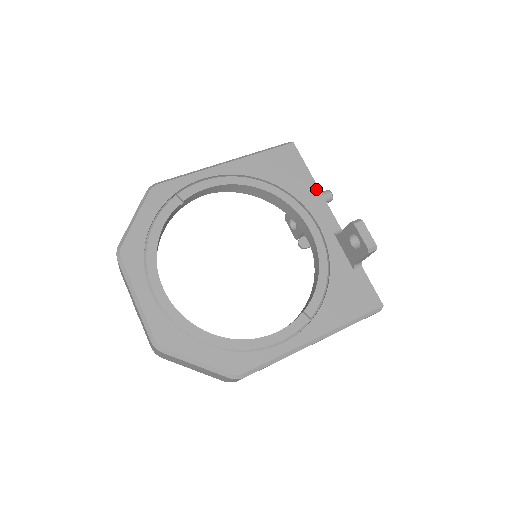
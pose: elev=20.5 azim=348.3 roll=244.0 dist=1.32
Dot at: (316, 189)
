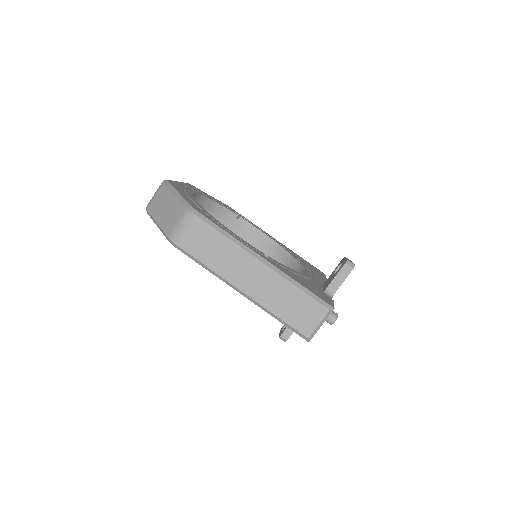
Dot at: (325, 280)
